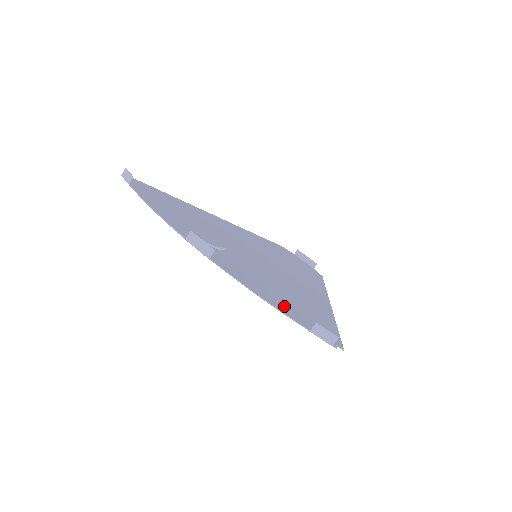
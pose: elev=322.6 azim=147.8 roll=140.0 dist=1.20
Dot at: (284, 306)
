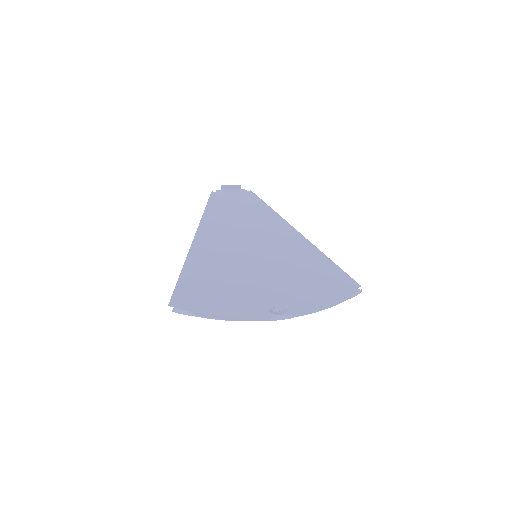
Dot at: (328, 296)
